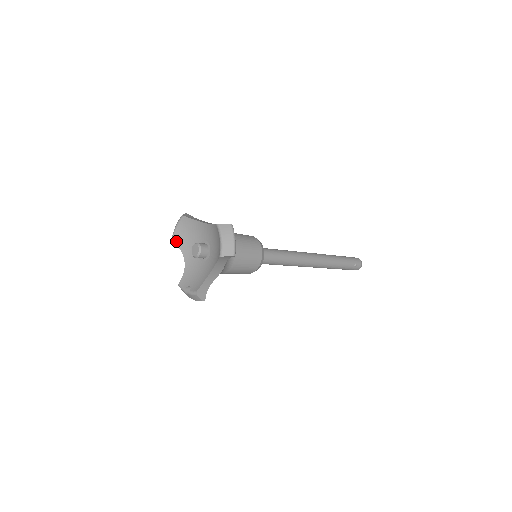
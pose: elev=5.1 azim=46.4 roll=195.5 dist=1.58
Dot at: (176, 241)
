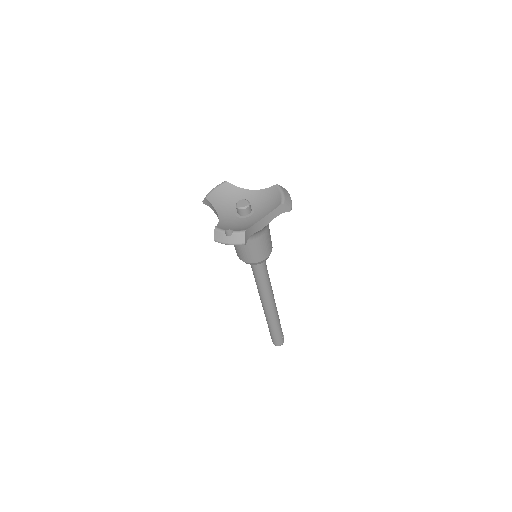
Dot at: (211, 200)
